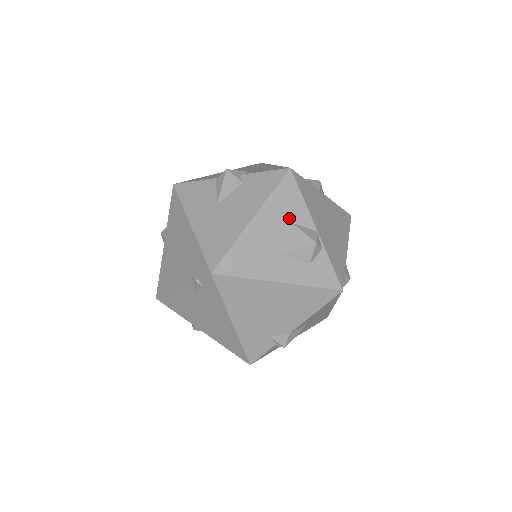
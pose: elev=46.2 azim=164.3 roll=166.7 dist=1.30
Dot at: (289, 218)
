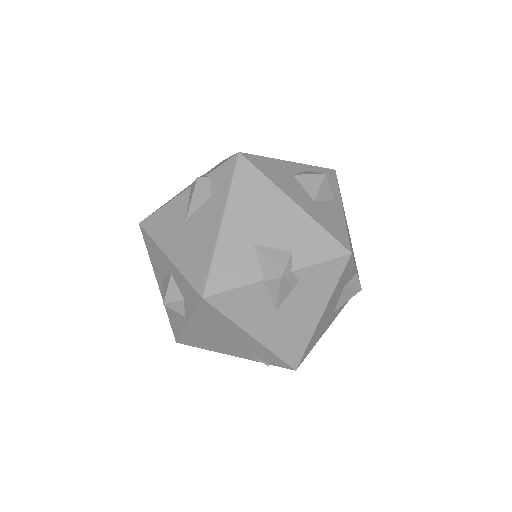
Dot at: (343, 286)
